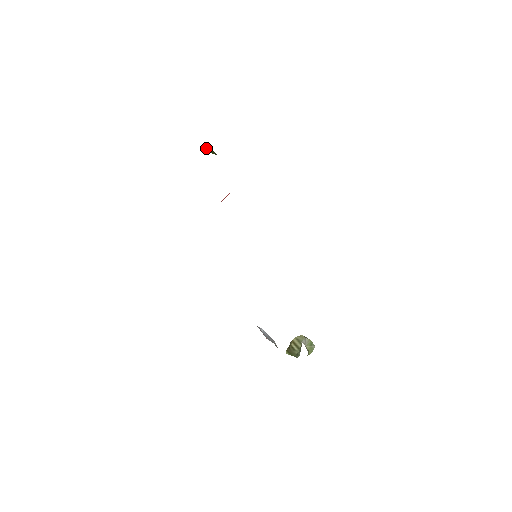
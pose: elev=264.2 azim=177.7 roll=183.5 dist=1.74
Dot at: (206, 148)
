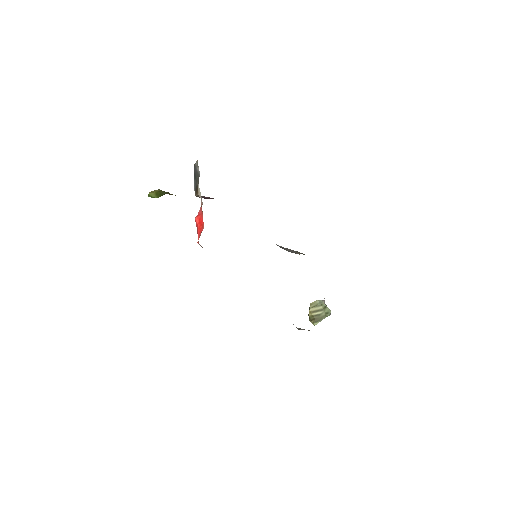
Dot at: (154, 192)
